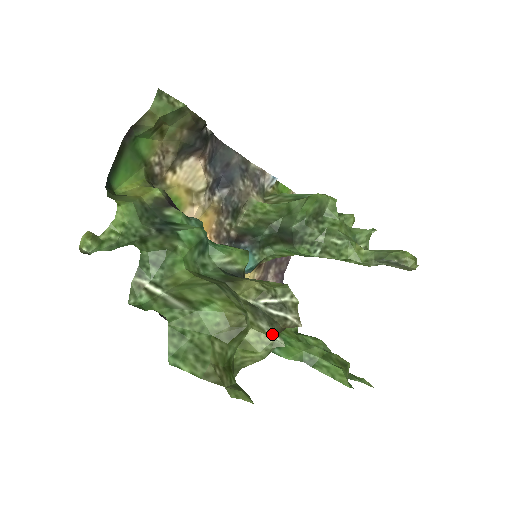
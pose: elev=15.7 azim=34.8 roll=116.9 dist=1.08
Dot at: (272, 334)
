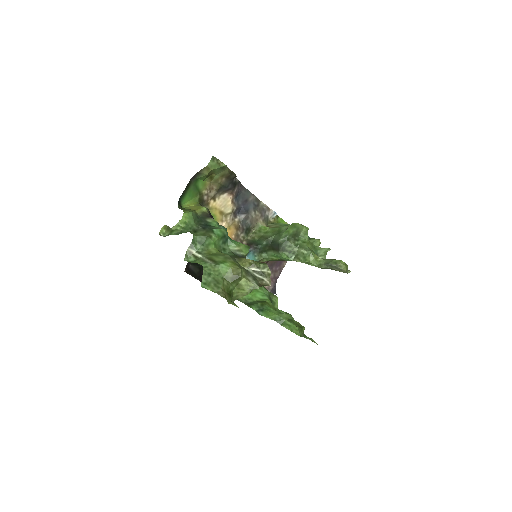
Dot at: (254, 283)
